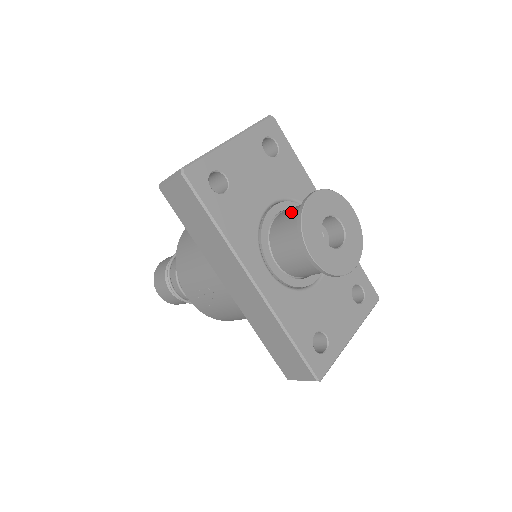
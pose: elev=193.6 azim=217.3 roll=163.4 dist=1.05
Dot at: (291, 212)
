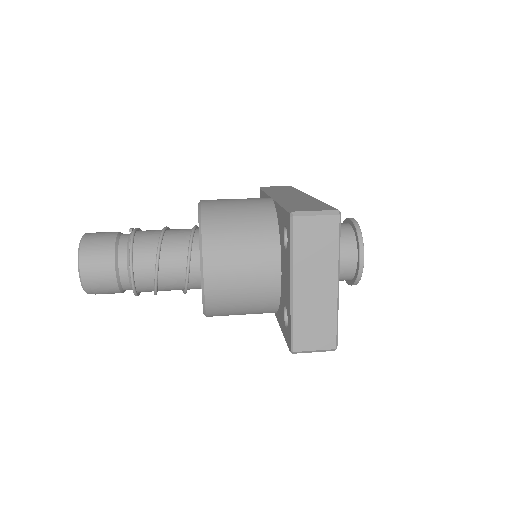
Dot at: occluded
